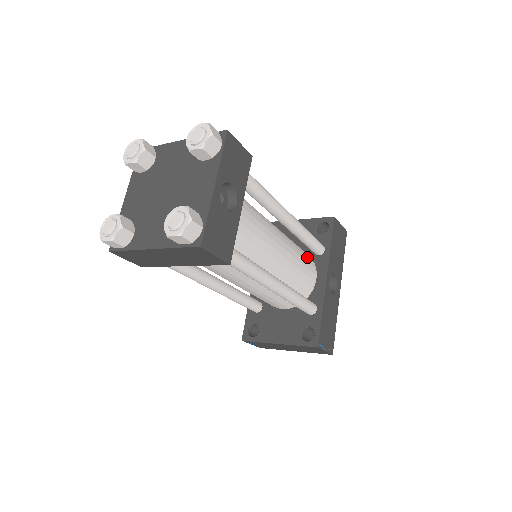
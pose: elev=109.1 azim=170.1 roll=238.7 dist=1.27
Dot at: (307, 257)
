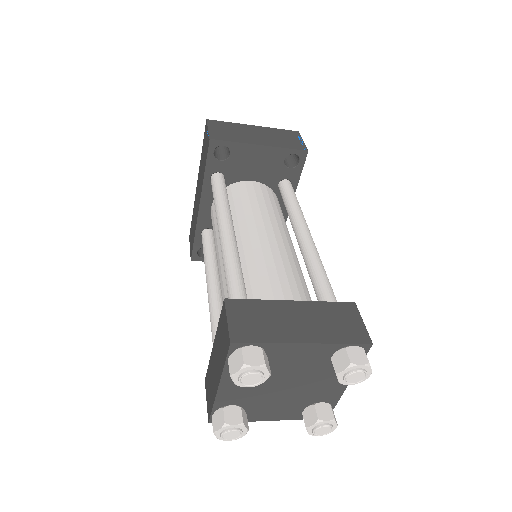
Dot at: occluded
